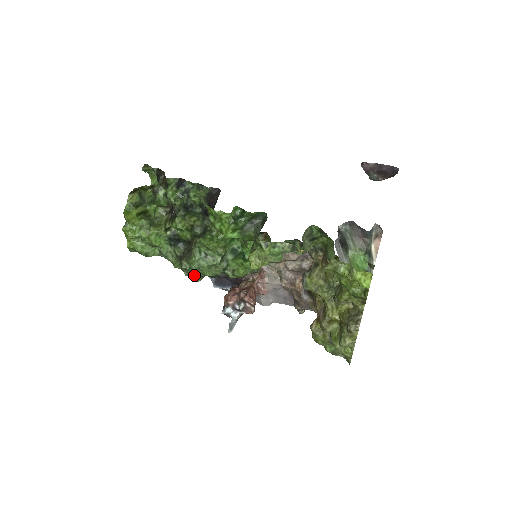
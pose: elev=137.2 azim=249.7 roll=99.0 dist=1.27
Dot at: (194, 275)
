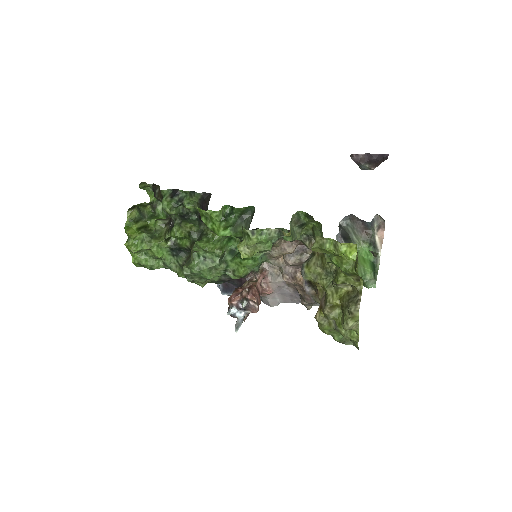
Dot at: (197, 281)
